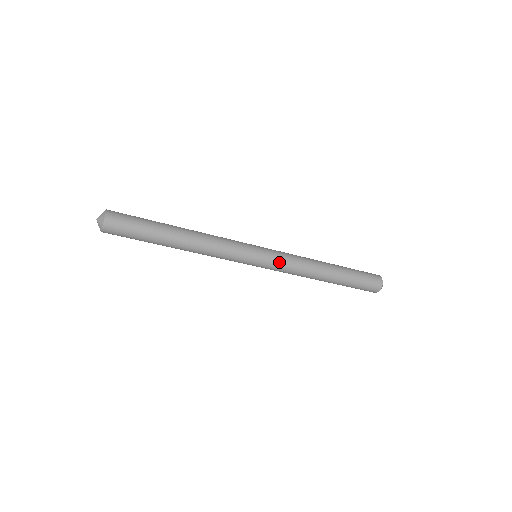
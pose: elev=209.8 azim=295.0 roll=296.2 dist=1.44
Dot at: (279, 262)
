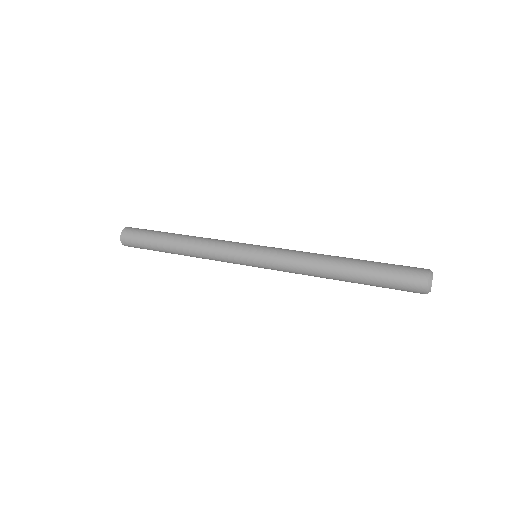
Dot at: occluded
